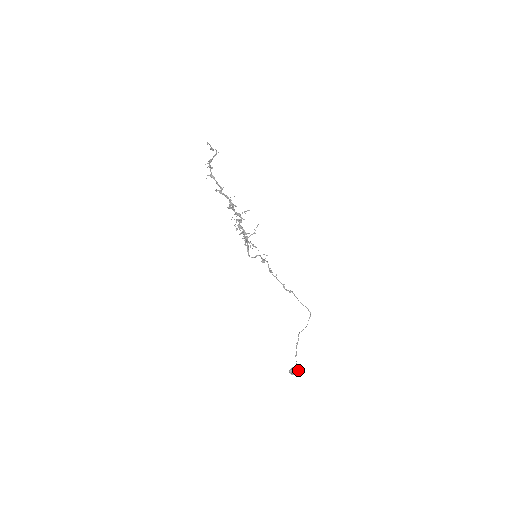
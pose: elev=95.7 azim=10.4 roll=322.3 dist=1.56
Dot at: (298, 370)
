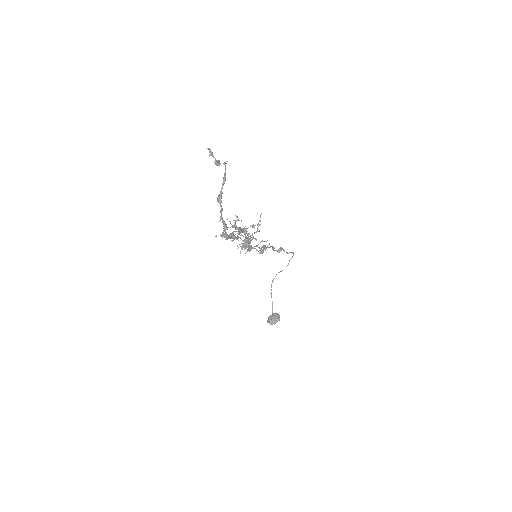
Dot at: (277, 321)
